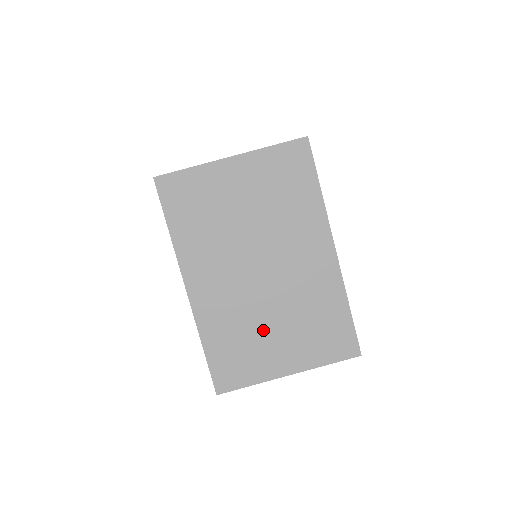
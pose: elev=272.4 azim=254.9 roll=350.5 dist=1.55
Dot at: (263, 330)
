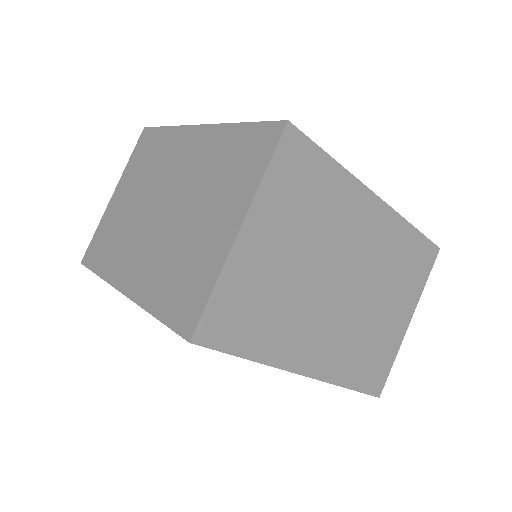
Dot at: (375, 321)
